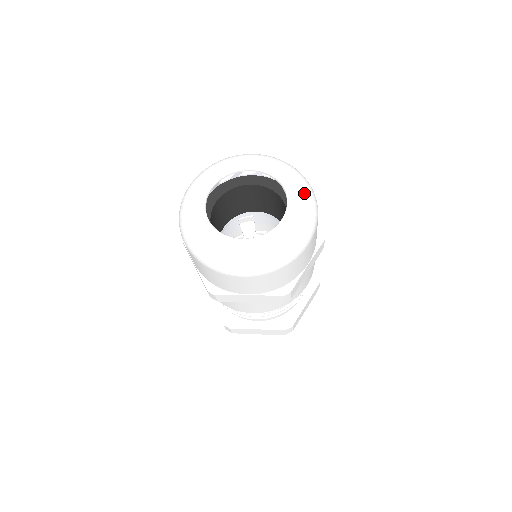
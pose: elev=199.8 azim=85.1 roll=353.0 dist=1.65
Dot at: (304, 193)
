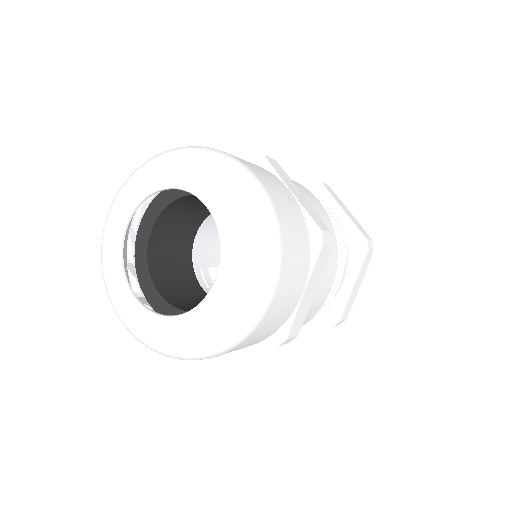
Dot at: (242, 218)
